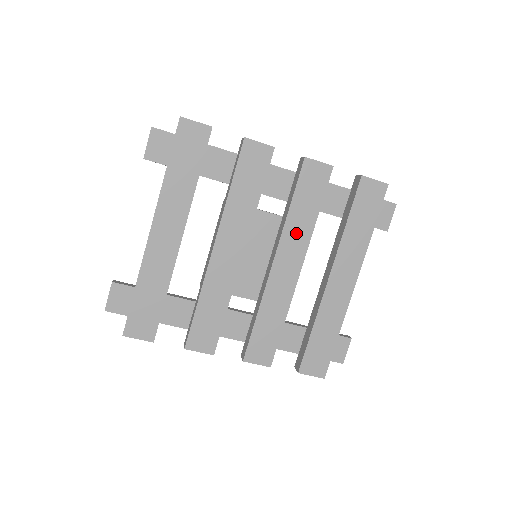
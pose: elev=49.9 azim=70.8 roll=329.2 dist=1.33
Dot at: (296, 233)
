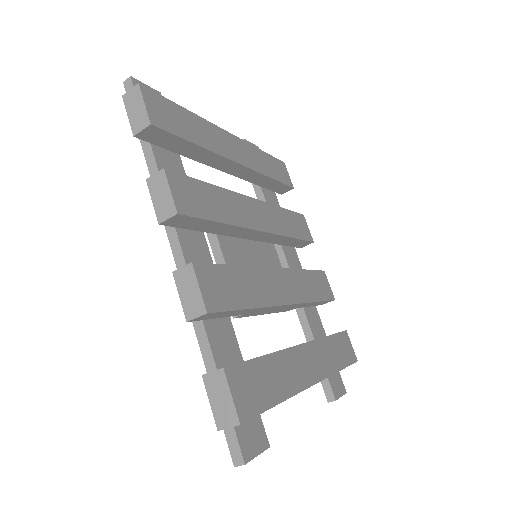
Dot at: (299, 284)
